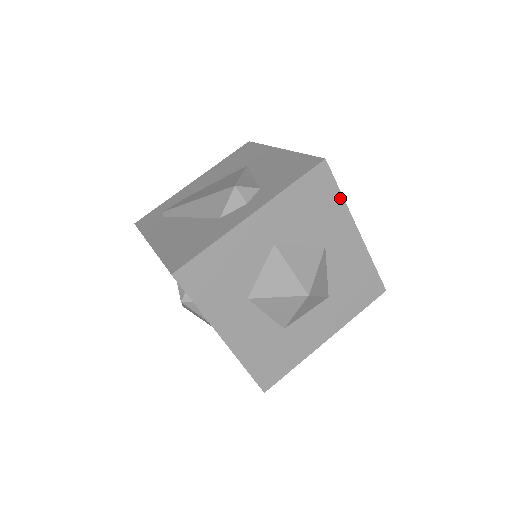
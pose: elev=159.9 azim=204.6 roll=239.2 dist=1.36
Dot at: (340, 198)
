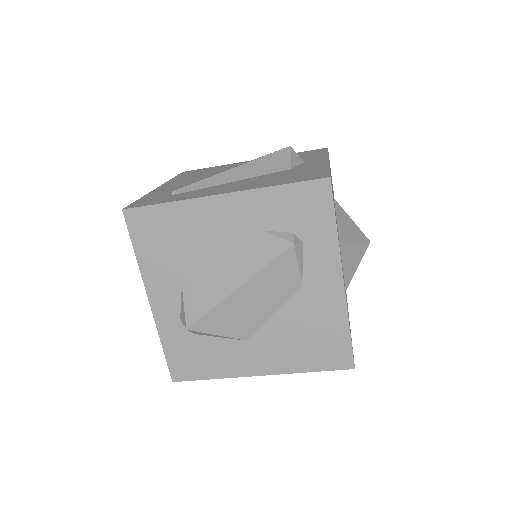
Dot at: occluded
